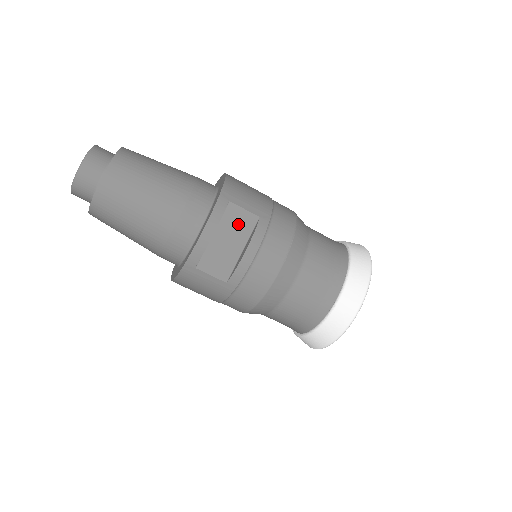
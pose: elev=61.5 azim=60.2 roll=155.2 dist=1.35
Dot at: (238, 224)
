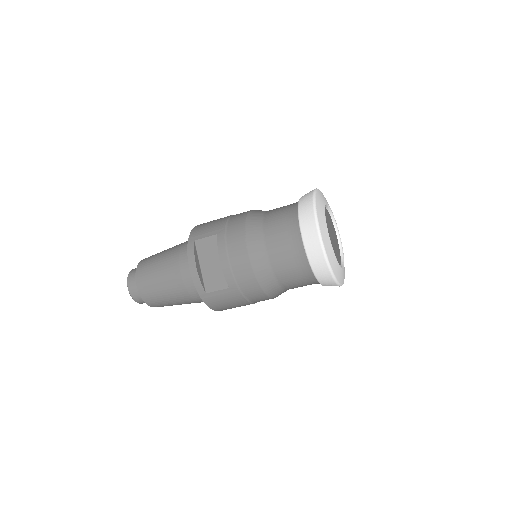
Dot at: (209, 249)
